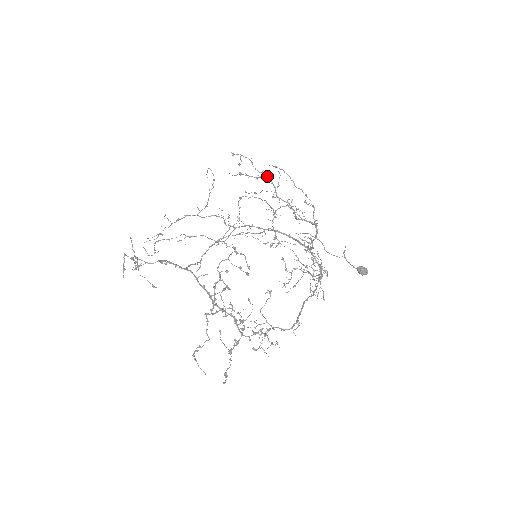
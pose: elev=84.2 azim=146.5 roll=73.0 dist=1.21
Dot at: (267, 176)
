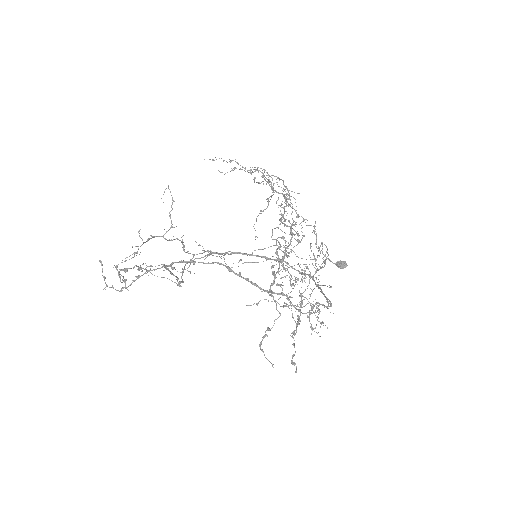
Dot at: occluded
